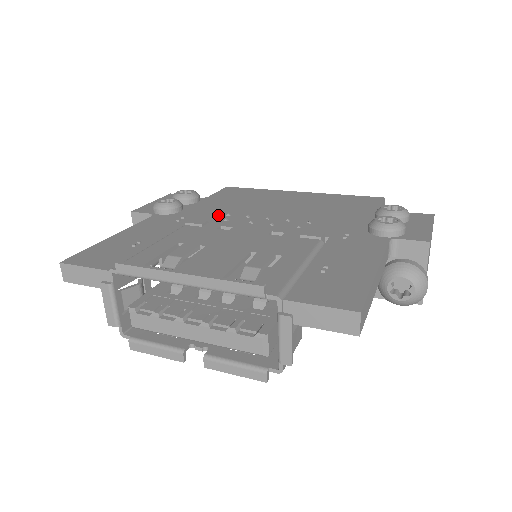
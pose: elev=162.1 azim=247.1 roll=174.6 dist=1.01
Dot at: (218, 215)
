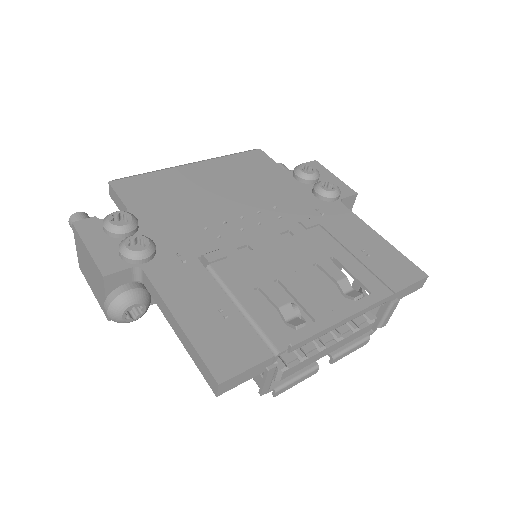
Dot at: (198, 233)
